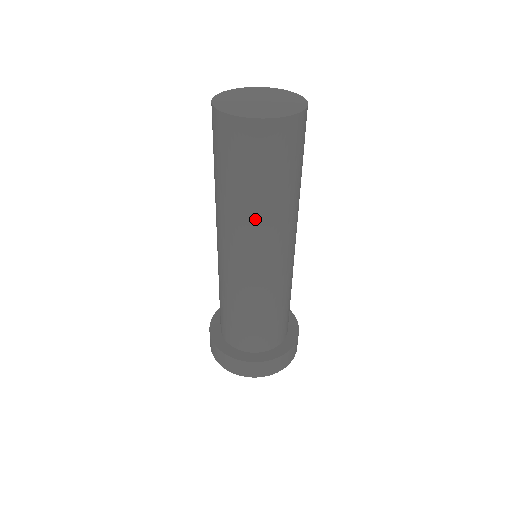
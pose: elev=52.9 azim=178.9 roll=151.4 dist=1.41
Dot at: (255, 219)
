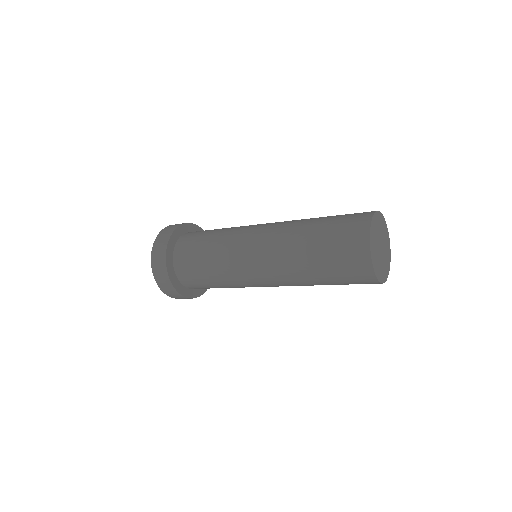
Dot at: (303, 284)
